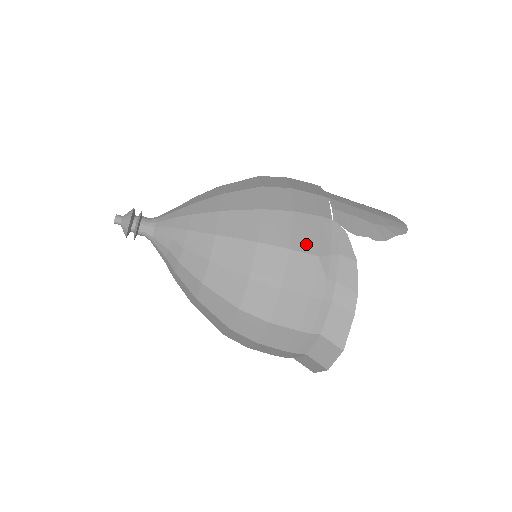
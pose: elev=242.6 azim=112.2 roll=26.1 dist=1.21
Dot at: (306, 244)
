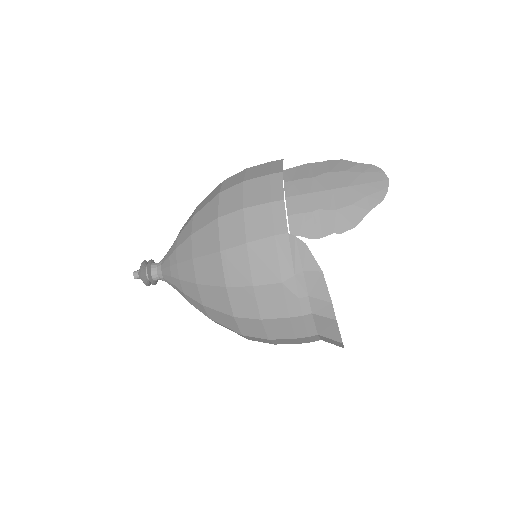
Dot at: (267, 274)
